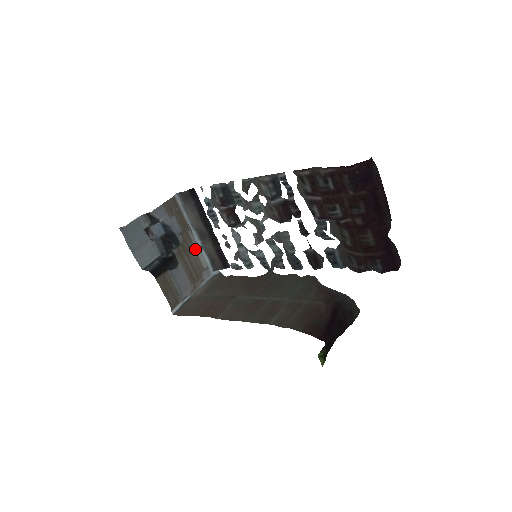
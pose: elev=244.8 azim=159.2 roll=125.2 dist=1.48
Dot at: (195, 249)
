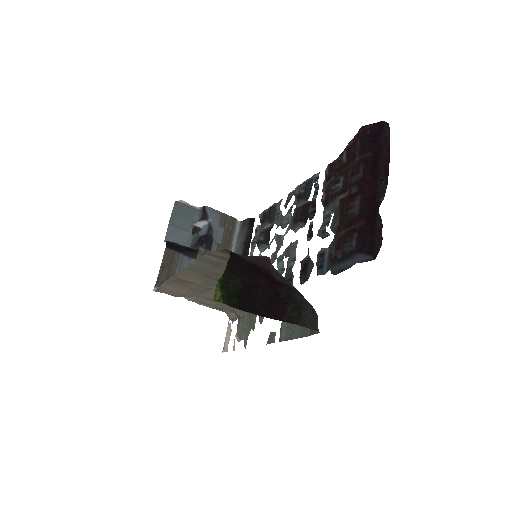
Dot at: occluded
